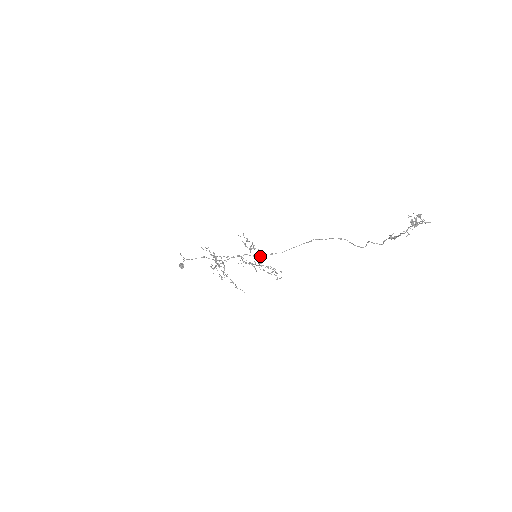
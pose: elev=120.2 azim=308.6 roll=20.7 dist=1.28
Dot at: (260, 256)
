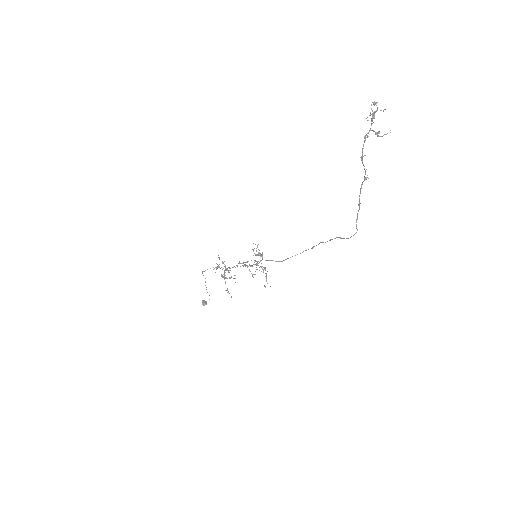
Dot at: (261, 260)
